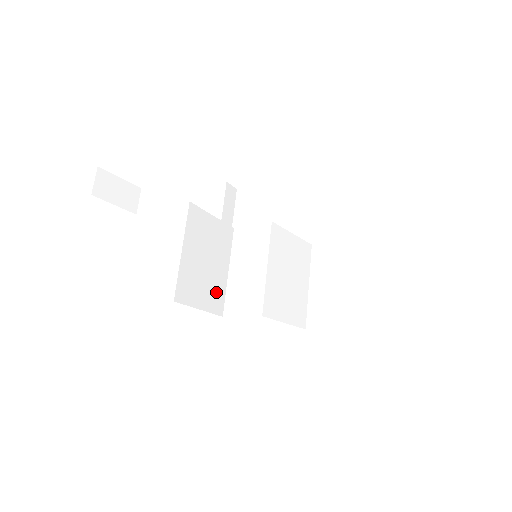
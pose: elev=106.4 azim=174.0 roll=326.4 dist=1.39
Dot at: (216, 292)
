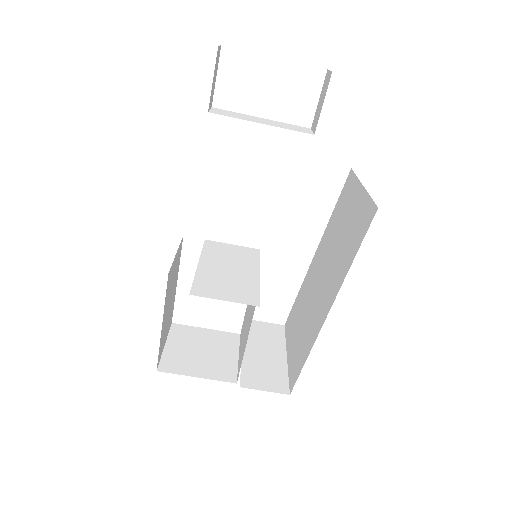
Dot at: occluded
